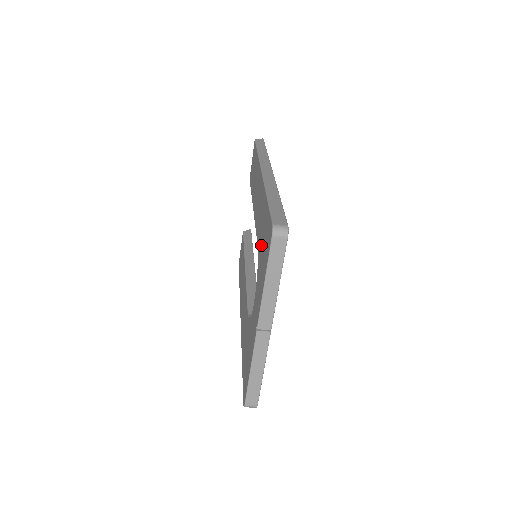
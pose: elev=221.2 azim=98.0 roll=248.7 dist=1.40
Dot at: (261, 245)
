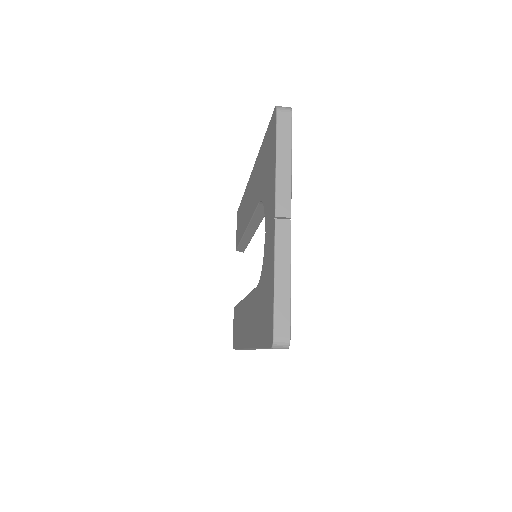
Dot at: (264, 175)
